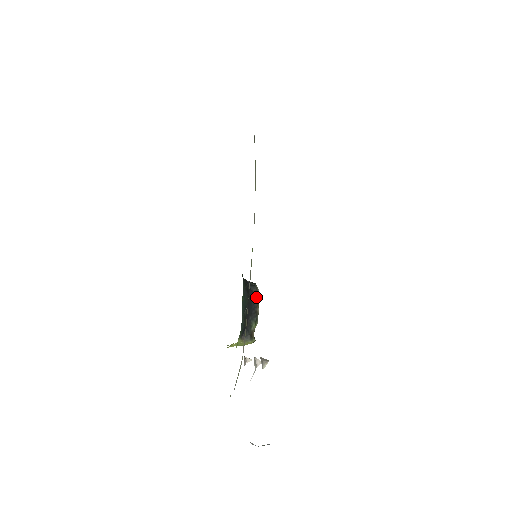
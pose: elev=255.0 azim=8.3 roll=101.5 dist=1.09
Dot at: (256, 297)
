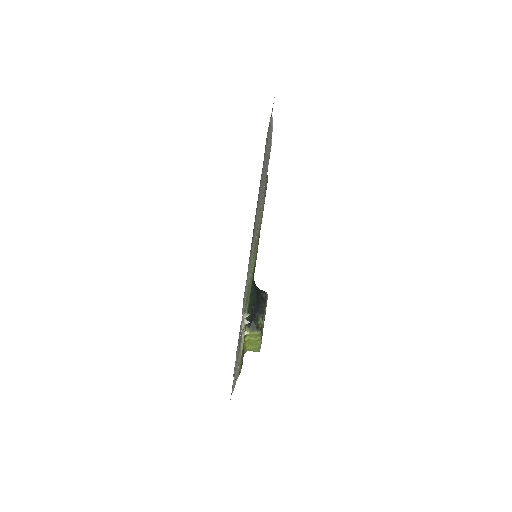
Dot at: (265, 300)
